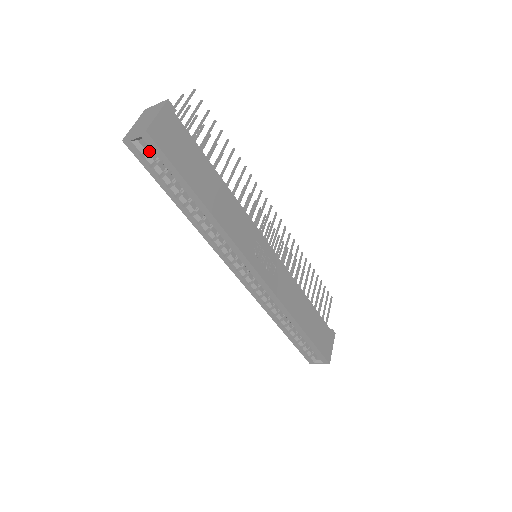
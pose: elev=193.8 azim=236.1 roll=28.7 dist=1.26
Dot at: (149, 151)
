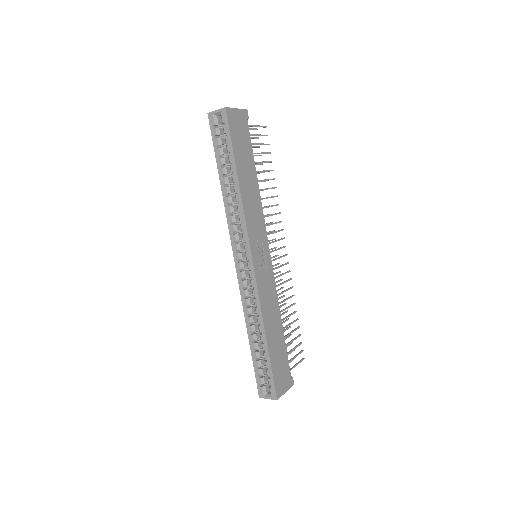
Dot at: (220, 128)
